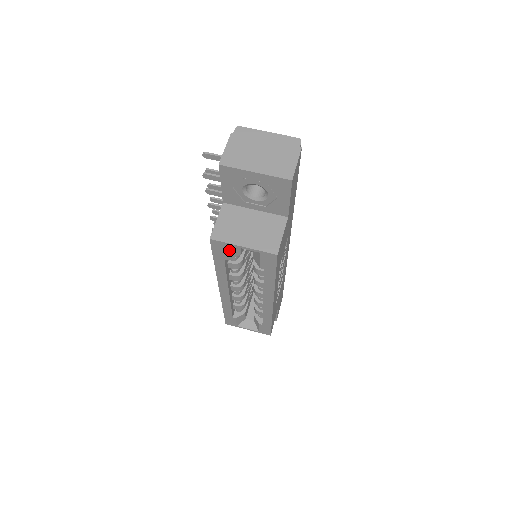
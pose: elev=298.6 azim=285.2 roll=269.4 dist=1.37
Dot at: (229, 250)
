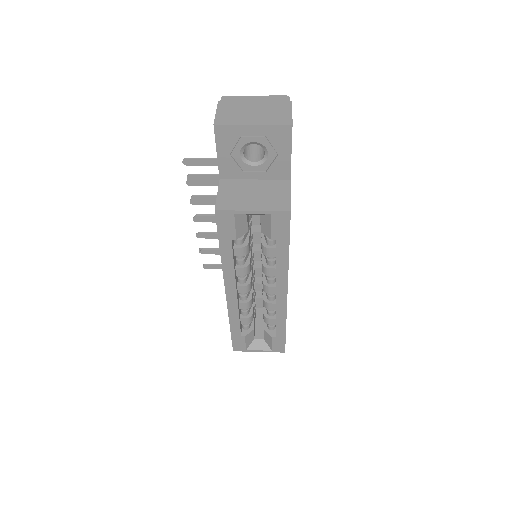
Dot at: (236, 223)
